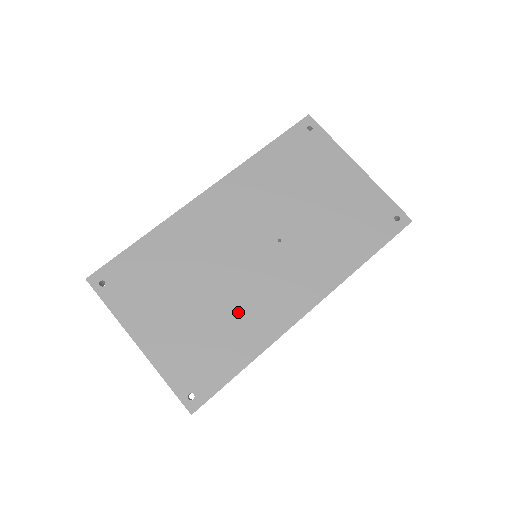
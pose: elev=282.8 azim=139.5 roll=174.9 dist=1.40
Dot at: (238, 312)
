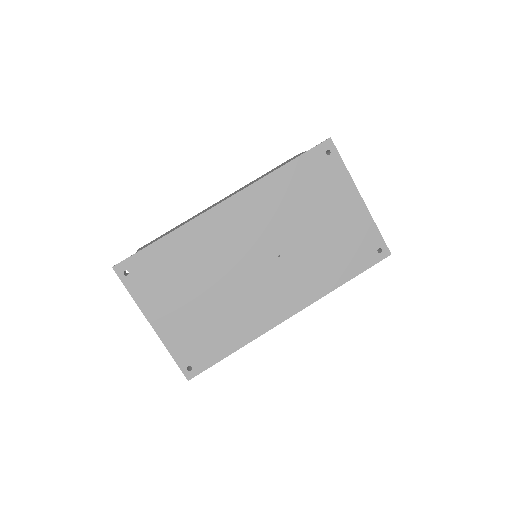
Dot at: (235, 311)
